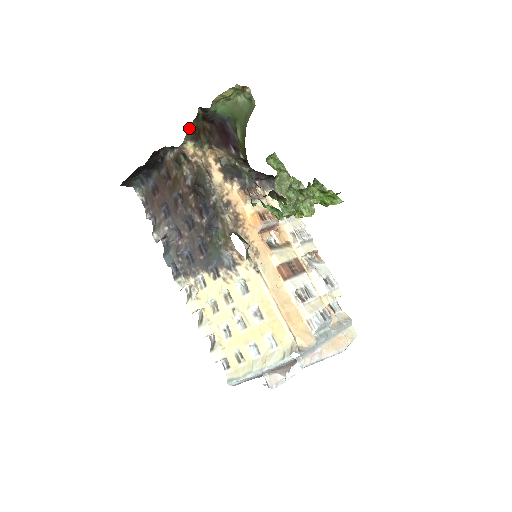
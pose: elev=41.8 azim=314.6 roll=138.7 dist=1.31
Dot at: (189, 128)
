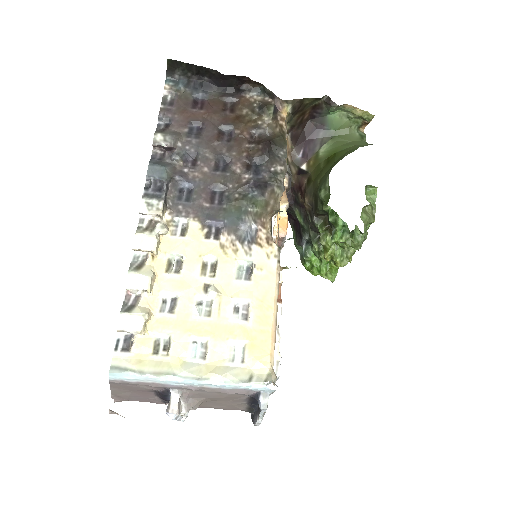
Dot at: (304, 98)
